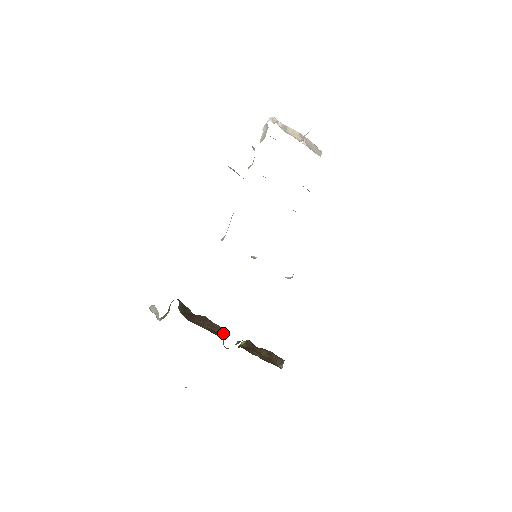
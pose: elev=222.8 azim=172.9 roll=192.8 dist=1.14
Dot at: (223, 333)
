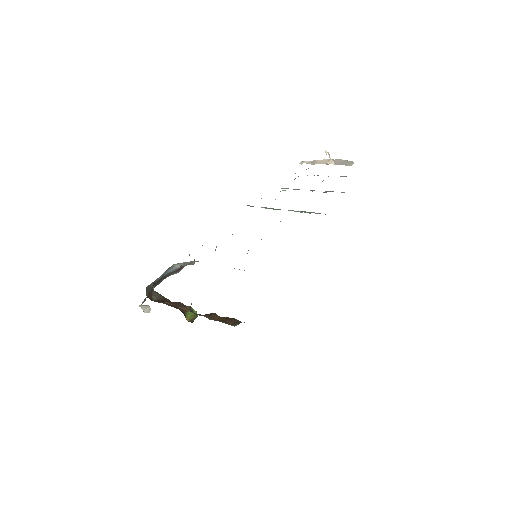
Dot at: (194, 312)
